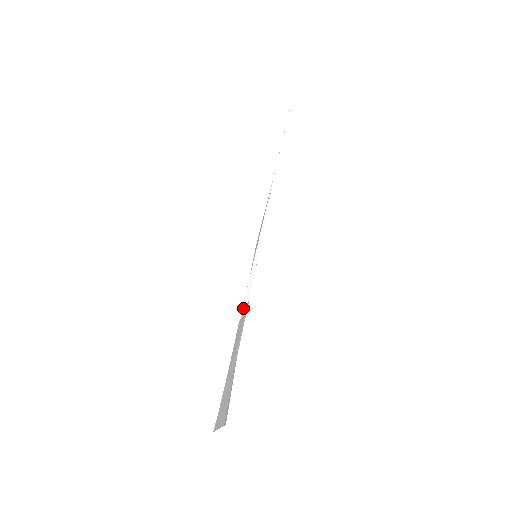
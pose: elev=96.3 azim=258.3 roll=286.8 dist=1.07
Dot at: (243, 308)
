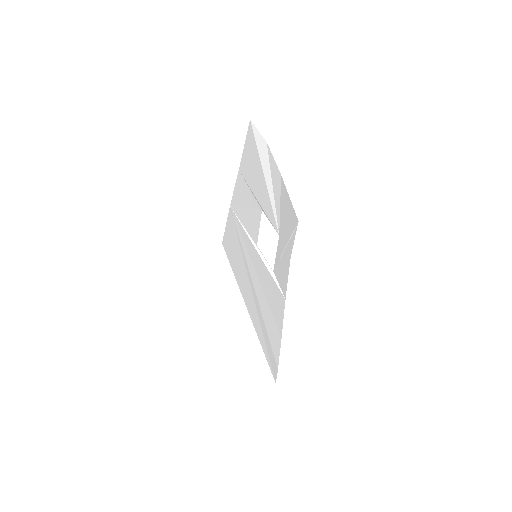
Dot at: (277, 283)
